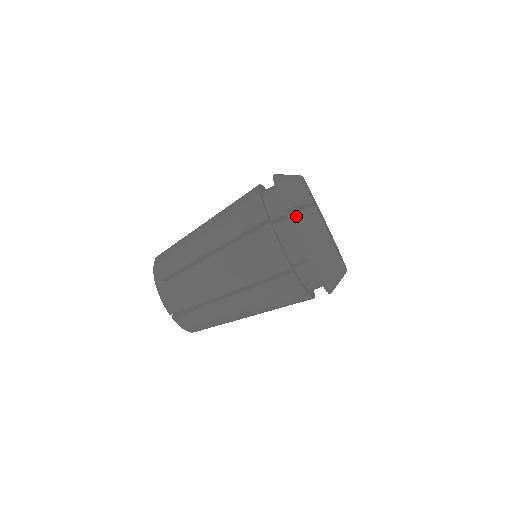
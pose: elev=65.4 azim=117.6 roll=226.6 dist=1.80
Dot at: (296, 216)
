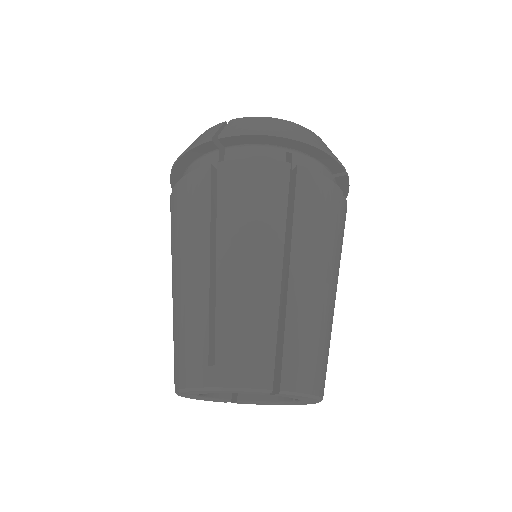
Dot at: (227, 131)
